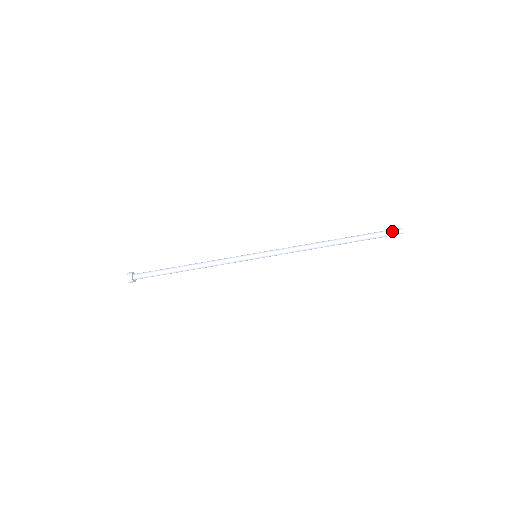
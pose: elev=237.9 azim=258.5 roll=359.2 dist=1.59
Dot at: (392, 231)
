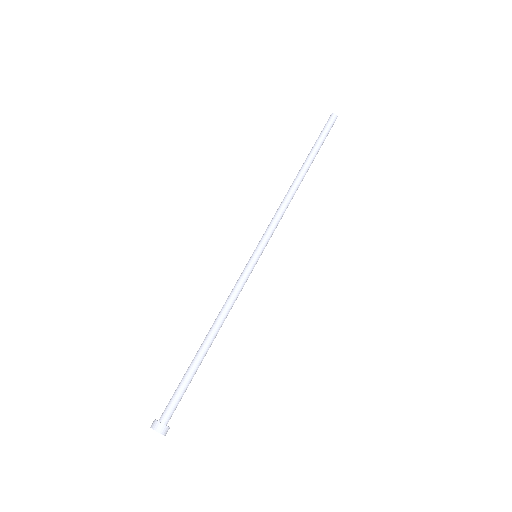
Dot at: (328, 122)
